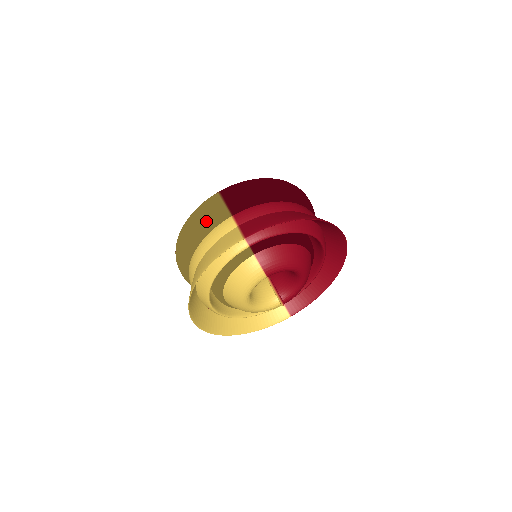
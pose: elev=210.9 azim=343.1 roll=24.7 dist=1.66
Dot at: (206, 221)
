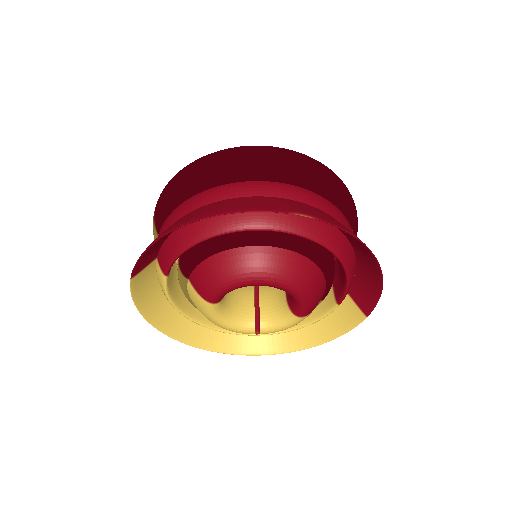
Dot at: occluded
